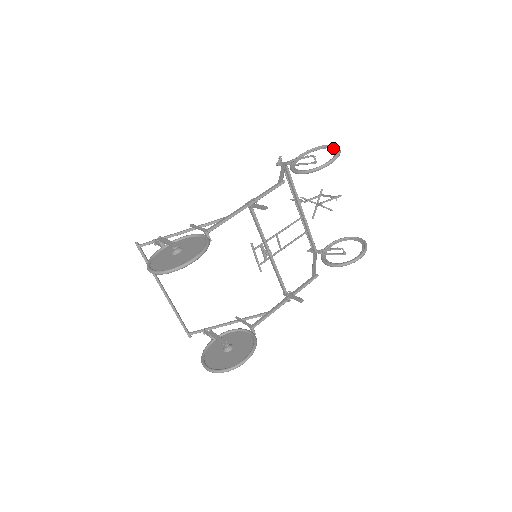
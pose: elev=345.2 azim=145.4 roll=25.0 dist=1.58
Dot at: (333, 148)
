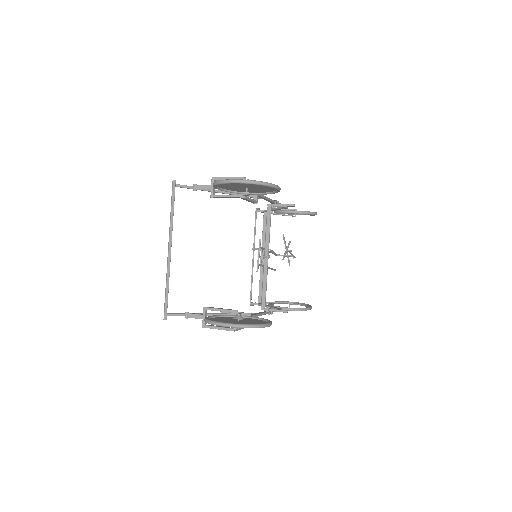
Dot at: occluded
